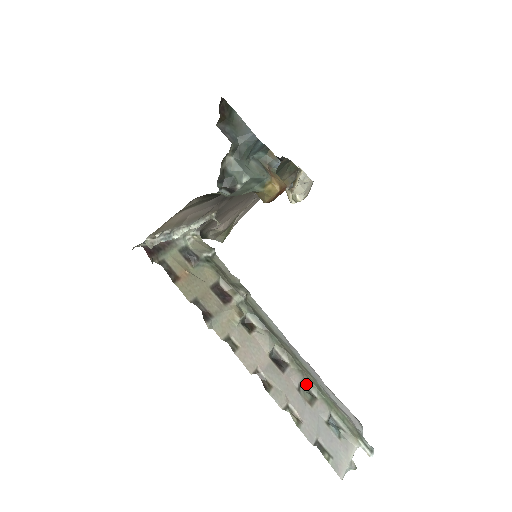
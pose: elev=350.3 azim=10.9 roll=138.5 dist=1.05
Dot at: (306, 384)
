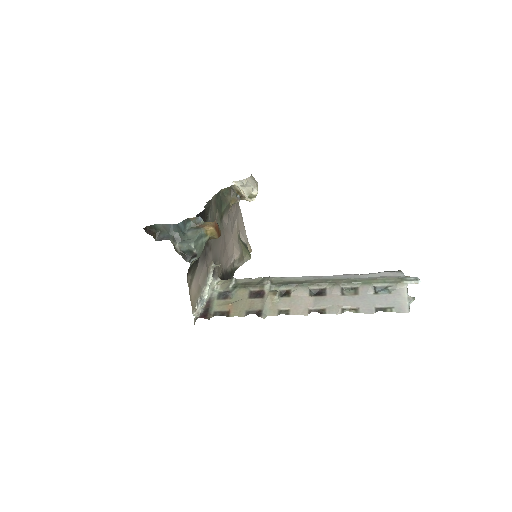
Dot at: (345, 287)
